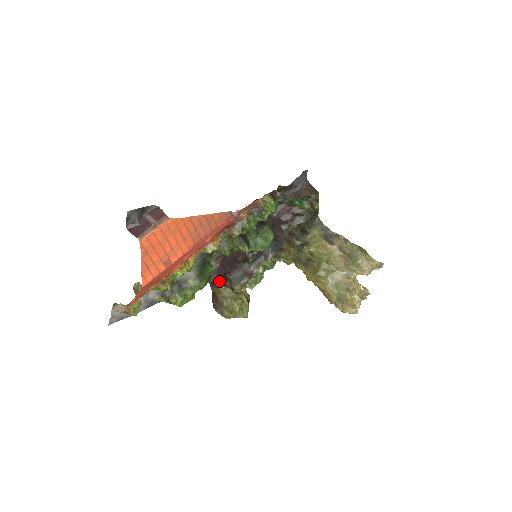
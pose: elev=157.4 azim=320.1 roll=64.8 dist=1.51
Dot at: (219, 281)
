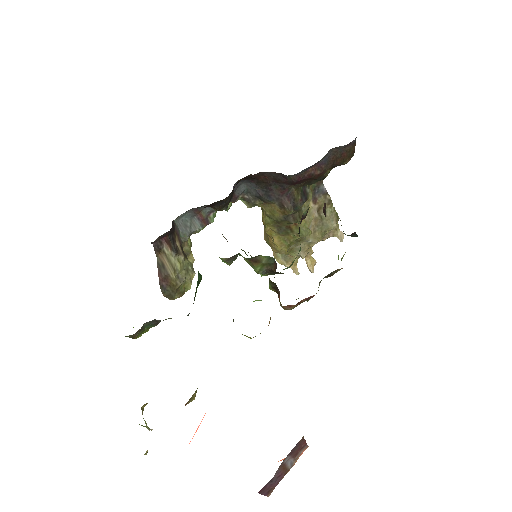
Dot at: (170, 243)
